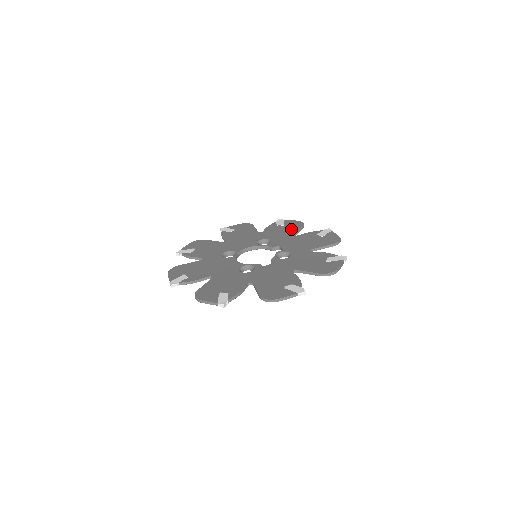
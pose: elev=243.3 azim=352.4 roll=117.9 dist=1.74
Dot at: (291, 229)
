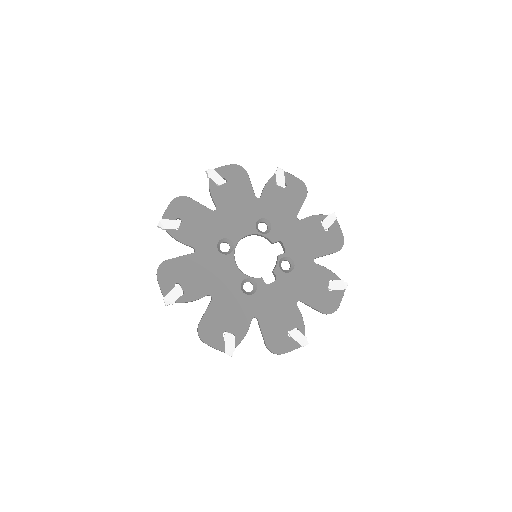
Dot at: (293, 202)
